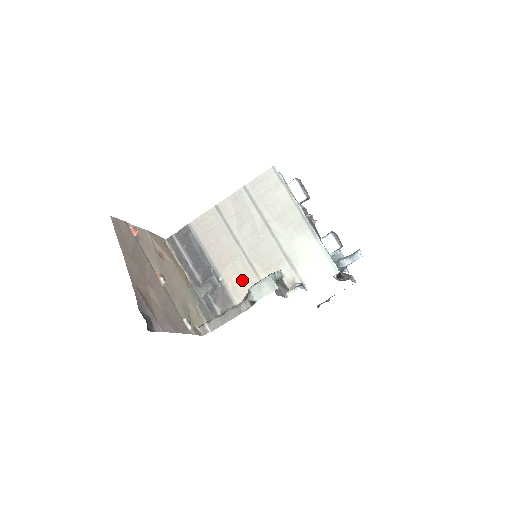
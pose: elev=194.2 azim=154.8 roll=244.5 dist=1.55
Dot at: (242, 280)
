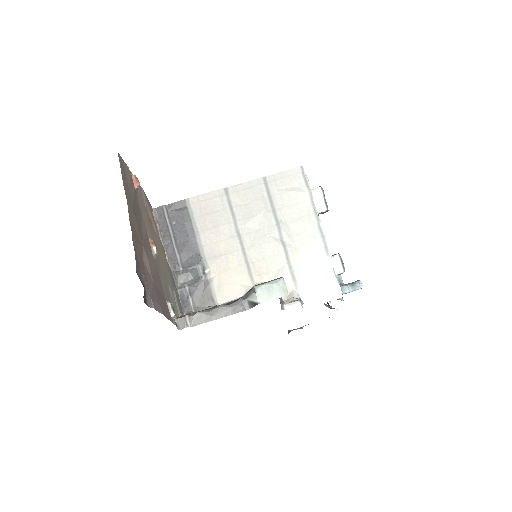
Dot at: (232, 279)
